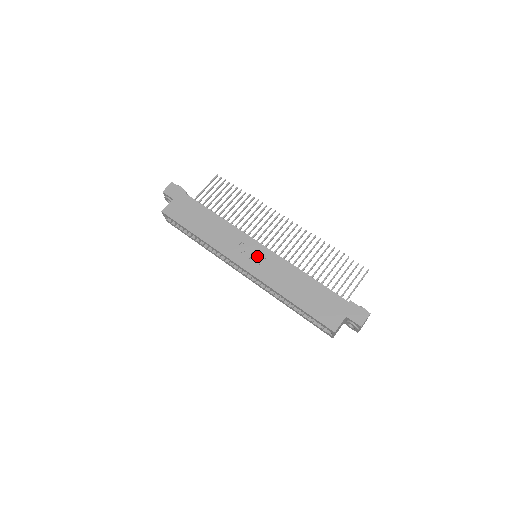
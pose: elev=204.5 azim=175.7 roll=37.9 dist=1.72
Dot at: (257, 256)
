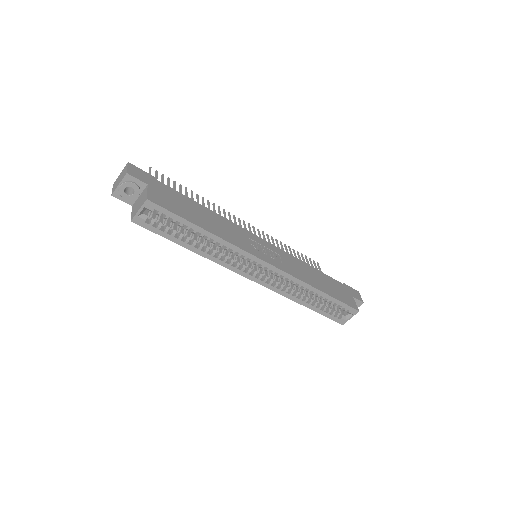
Dot at: (270, 251)
